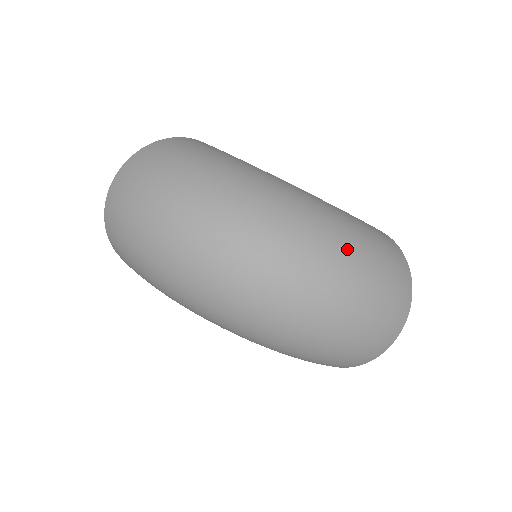
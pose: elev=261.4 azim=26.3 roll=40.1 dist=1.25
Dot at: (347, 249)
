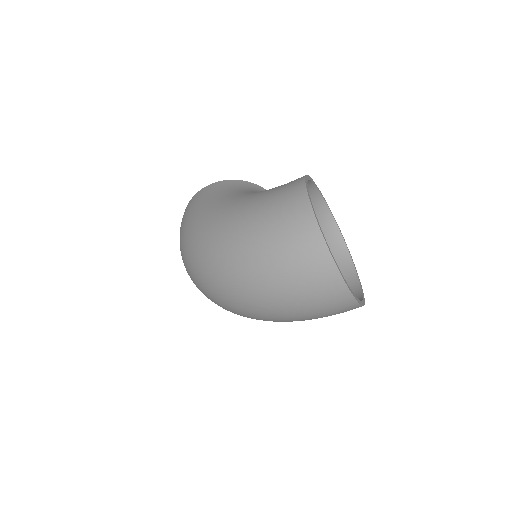
Dot at: (242, 258)
